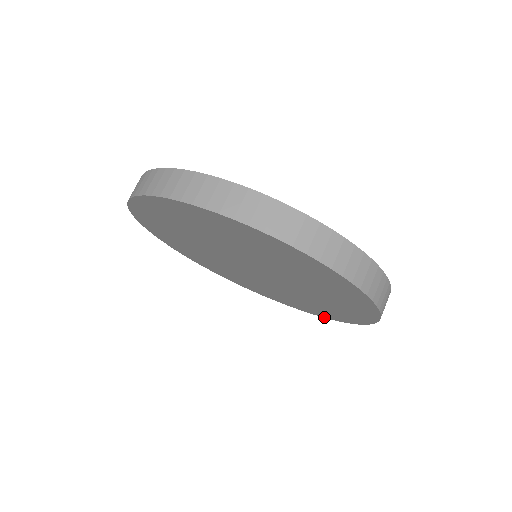
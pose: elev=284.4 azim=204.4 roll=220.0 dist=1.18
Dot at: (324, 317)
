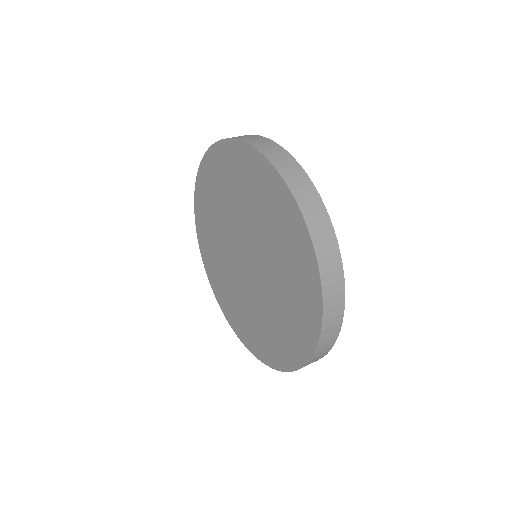
Dot at: (268, 364)
